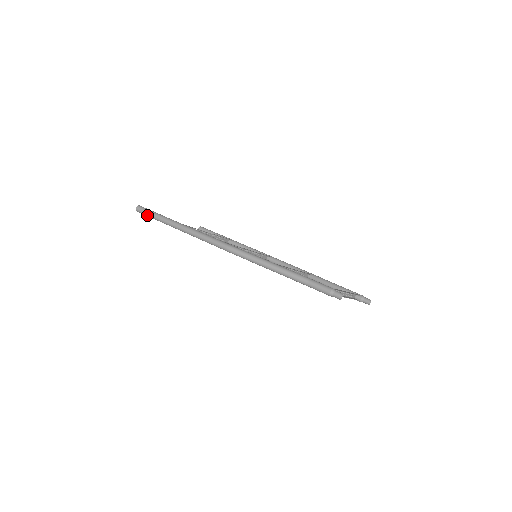
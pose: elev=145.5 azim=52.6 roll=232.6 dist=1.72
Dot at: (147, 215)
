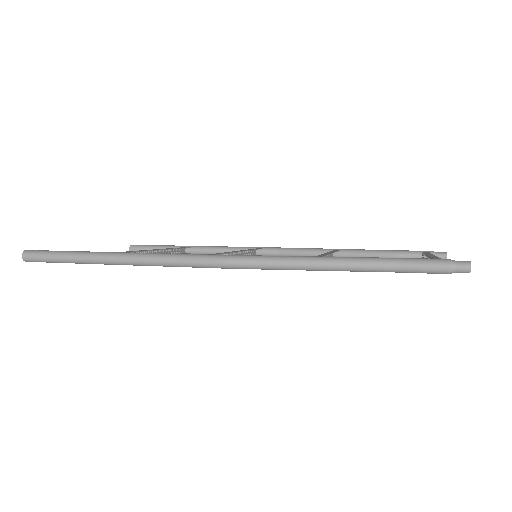
Dot at: (48, 261)
